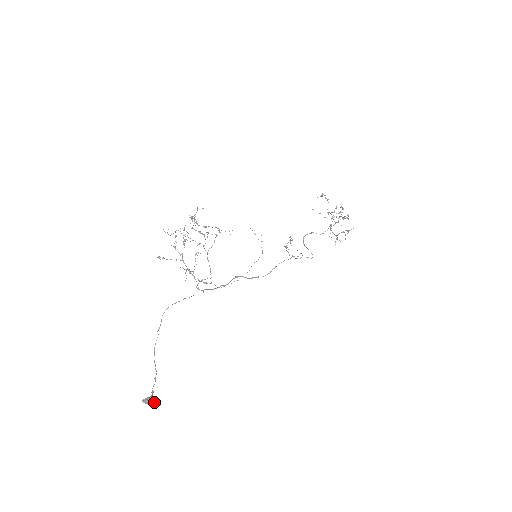
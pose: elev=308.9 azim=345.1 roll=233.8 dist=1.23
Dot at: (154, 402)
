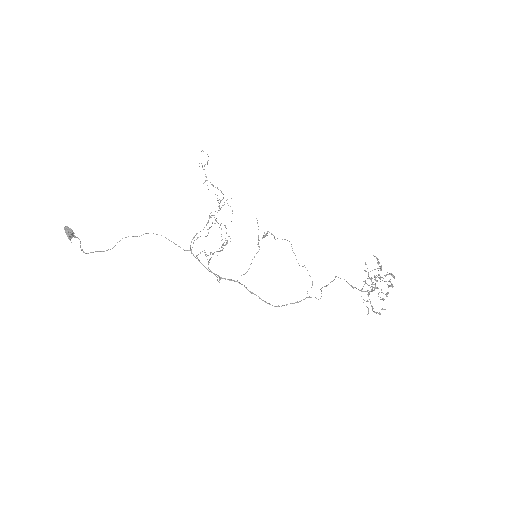
Dot at: occluded
